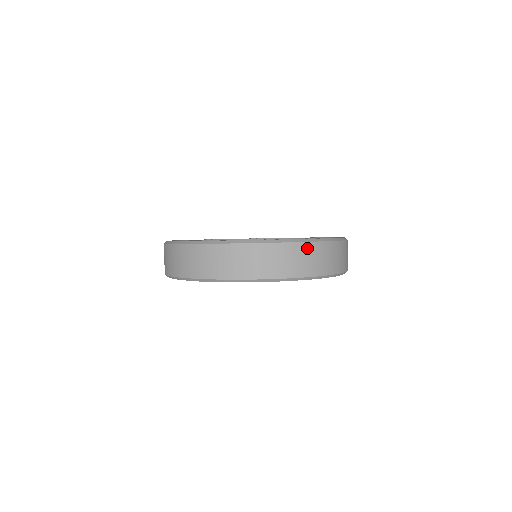
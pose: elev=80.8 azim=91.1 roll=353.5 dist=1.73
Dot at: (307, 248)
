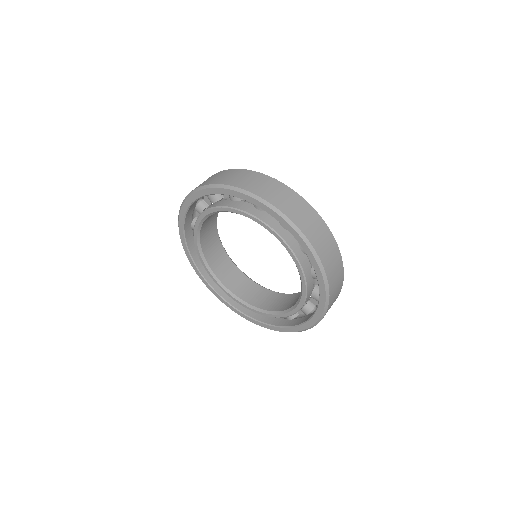
Dot at: (304, 205)
